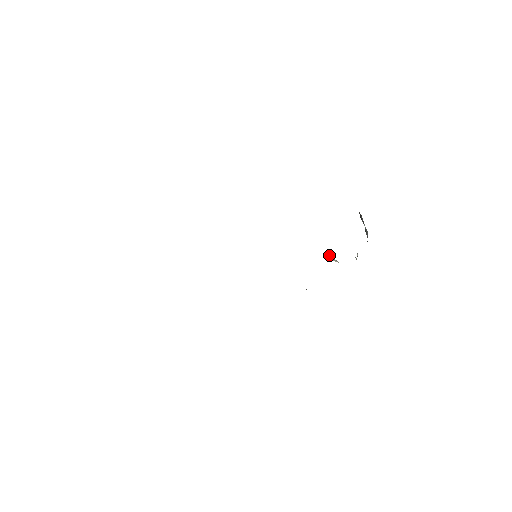
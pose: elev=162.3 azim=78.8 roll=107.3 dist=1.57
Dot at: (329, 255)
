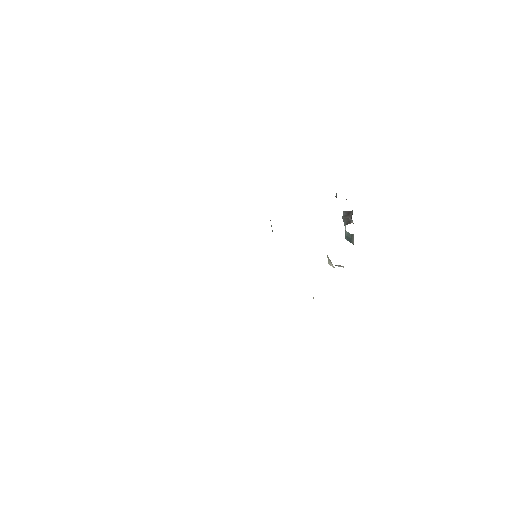
Dot at: (328, 257)
